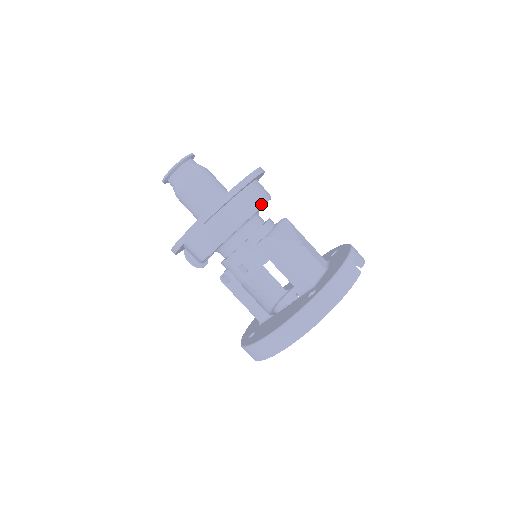
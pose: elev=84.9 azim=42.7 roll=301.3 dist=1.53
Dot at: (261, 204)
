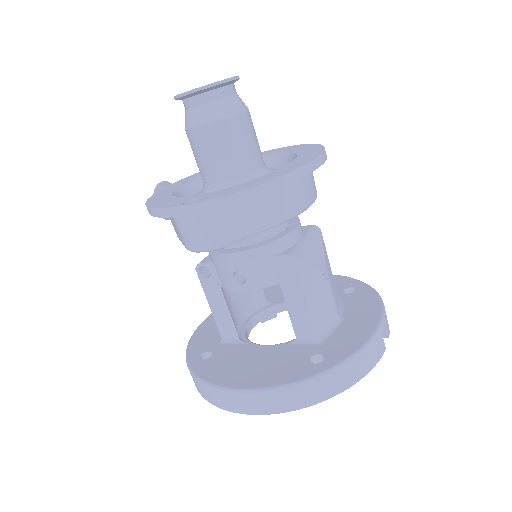
Dot at: (306, 206)
